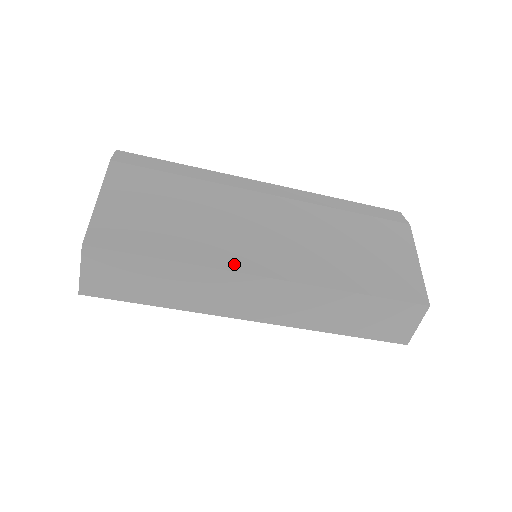
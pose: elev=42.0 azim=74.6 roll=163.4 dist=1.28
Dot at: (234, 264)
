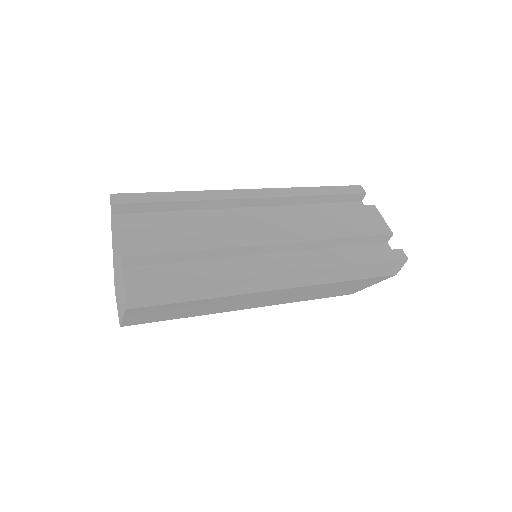
Dot at: (225, 311)
